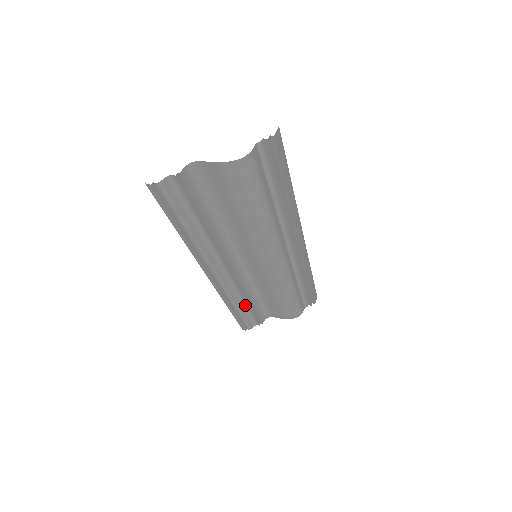
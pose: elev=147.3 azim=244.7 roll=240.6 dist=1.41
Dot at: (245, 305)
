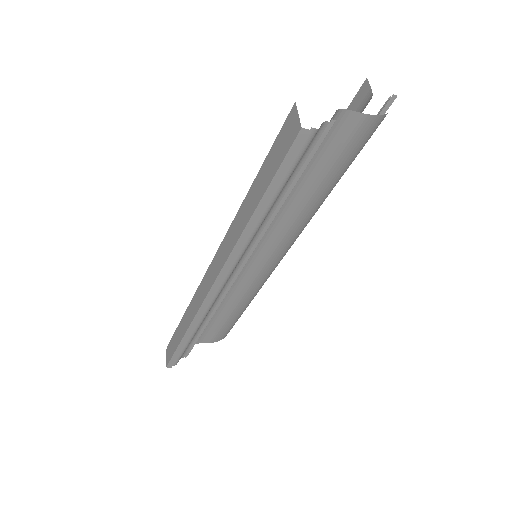
Dot at: (199, 329)
